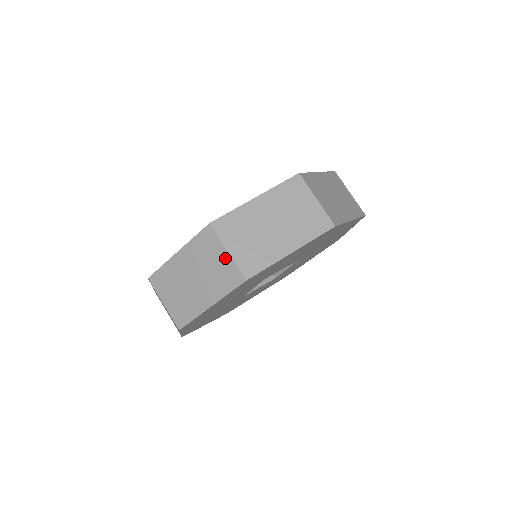
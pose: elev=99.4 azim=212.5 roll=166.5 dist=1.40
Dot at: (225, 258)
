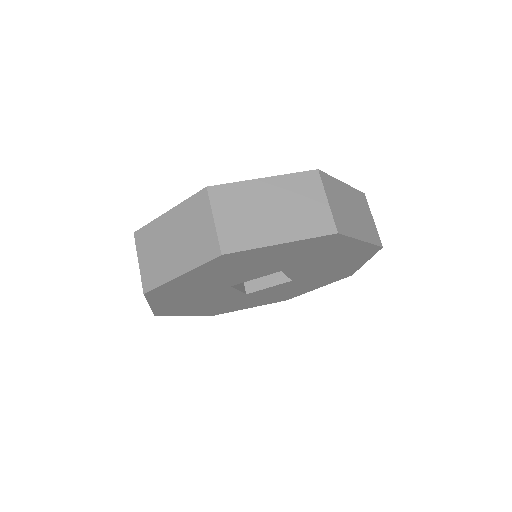
Dot at: (322, 205)
